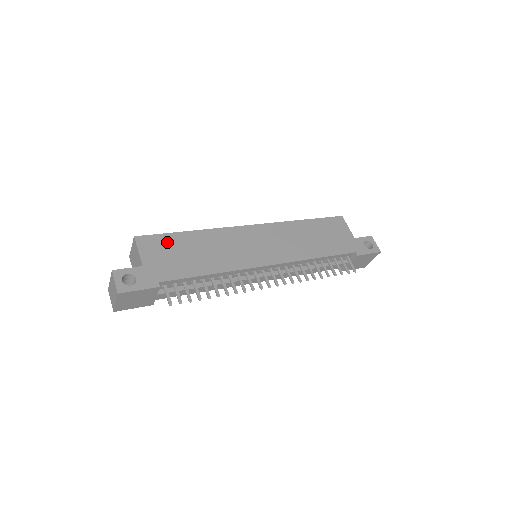
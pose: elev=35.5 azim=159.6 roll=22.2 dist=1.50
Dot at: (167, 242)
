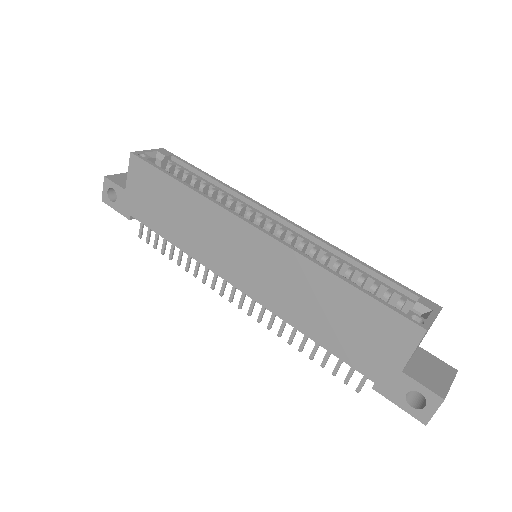
Dot at: (154, 180)
